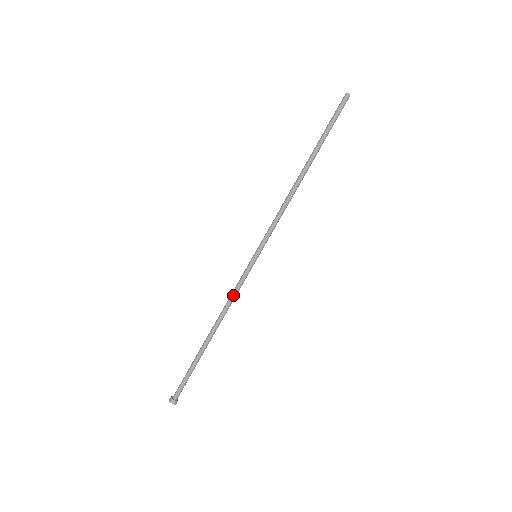
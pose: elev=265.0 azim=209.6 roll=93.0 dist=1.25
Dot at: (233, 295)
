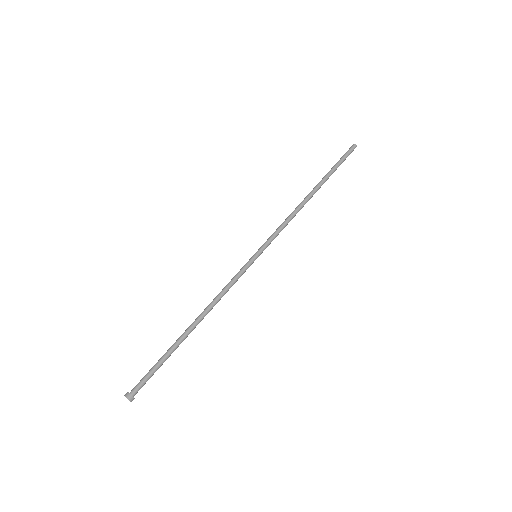
Dot at: (225, 288)
